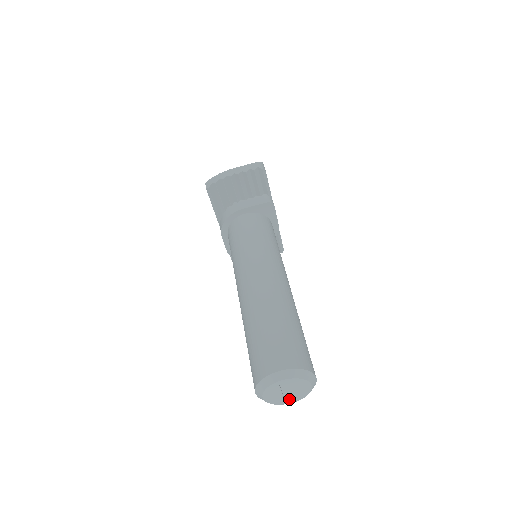
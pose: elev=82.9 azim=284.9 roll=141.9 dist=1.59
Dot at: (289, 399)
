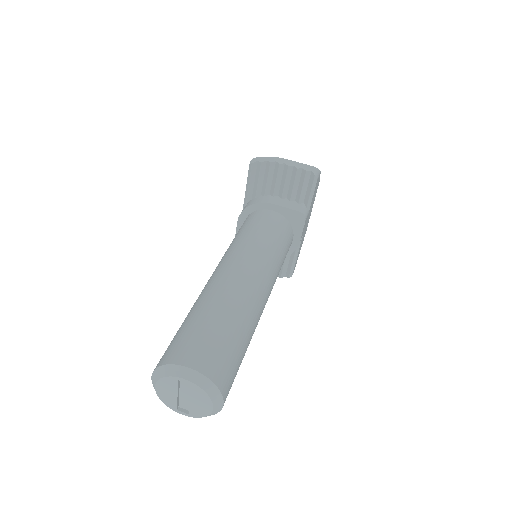
Dot at: (183, 409)
